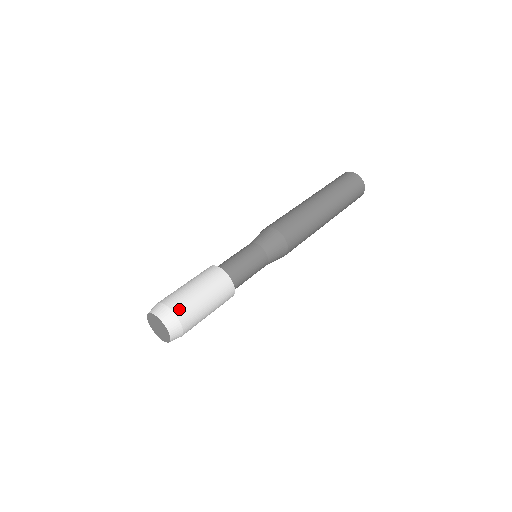
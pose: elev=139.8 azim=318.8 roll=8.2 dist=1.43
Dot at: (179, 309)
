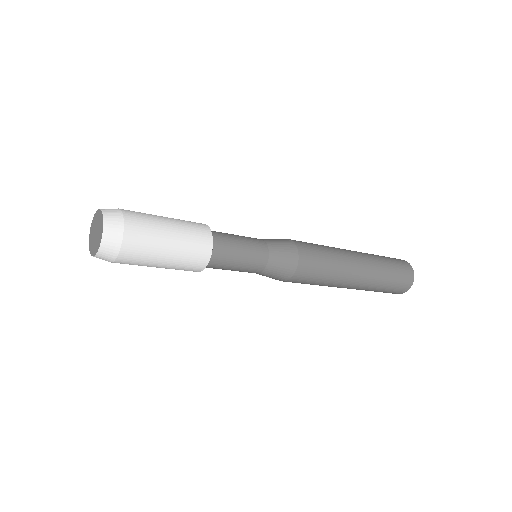
Dot at: (126, 210)
